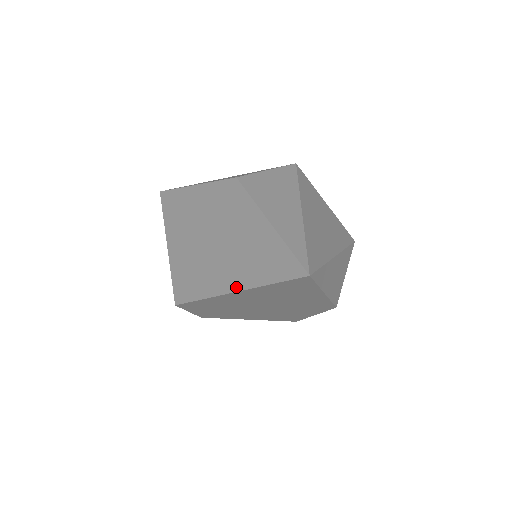
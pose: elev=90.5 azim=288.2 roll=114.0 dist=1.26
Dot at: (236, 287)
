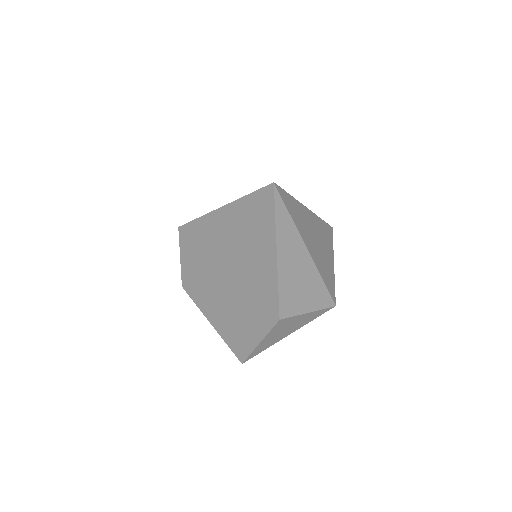
Dot at: (225, 205)
